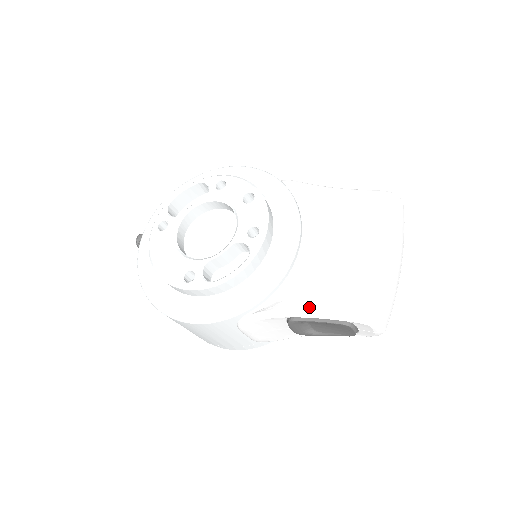
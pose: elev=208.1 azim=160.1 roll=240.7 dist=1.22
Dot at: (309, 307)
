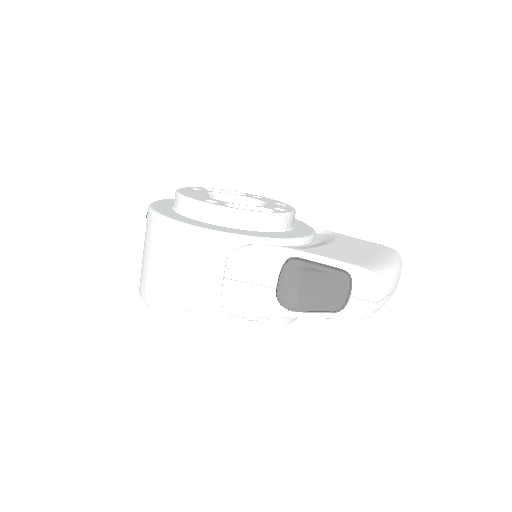
Dot at: (315, 253)
